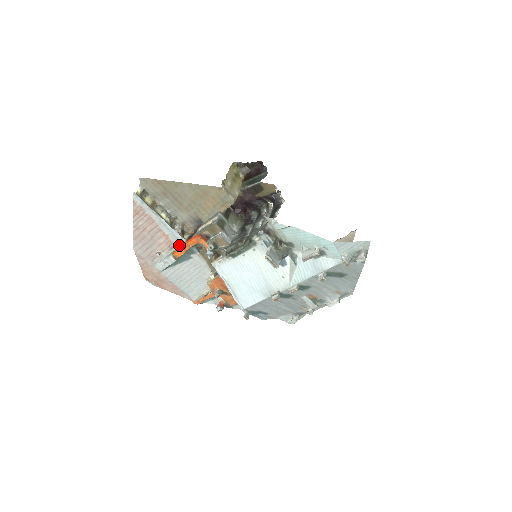
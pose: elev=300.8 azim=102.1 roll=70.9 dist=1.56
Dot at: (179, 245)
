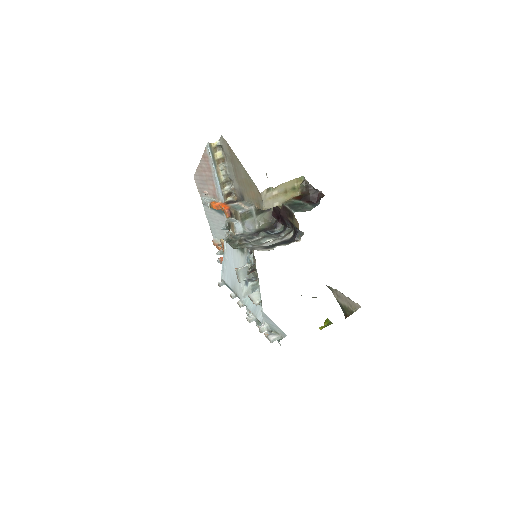
Dot at: (219, 201)
